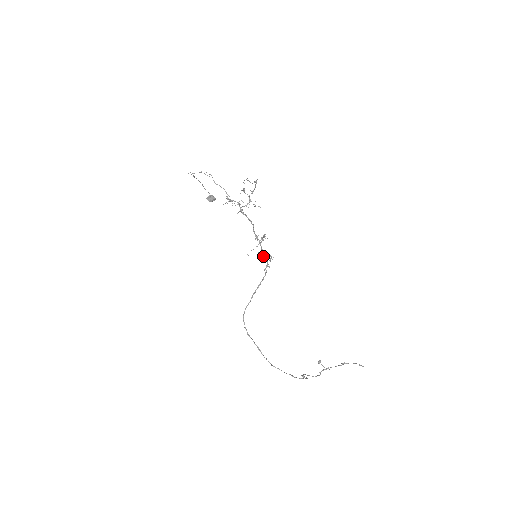
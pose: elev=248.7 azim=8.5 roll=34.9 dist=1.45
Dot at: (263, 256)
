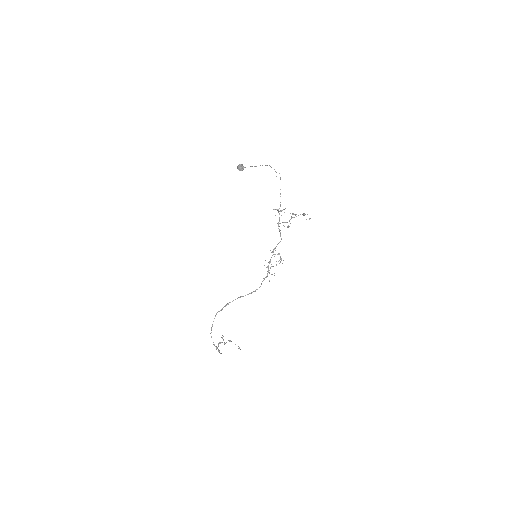
Dot at: (268, 267)
